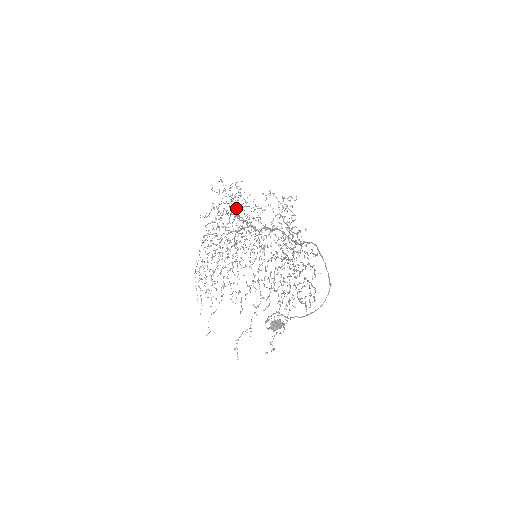
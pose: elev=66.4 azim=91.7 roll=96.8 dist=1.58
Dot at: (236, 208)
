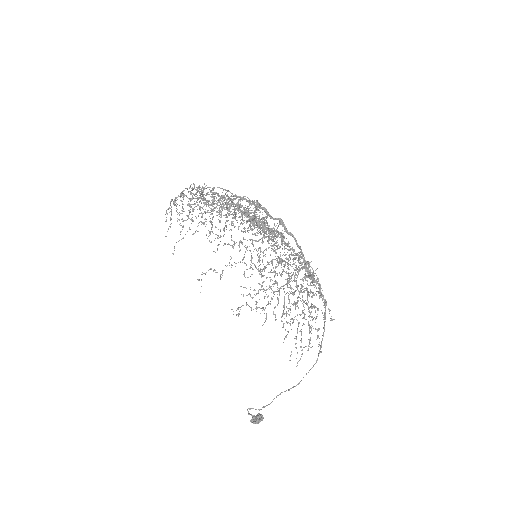
Dot at: (255, 222)
